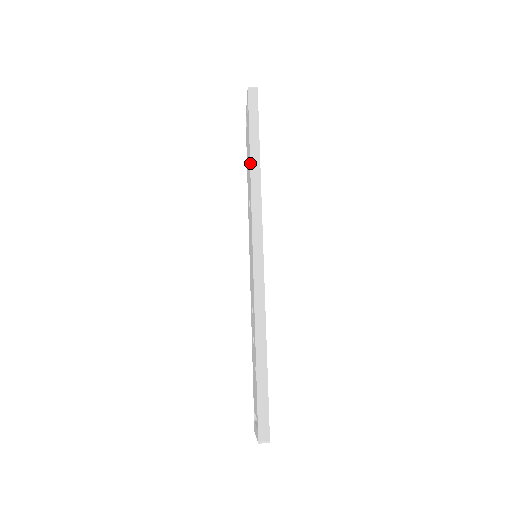
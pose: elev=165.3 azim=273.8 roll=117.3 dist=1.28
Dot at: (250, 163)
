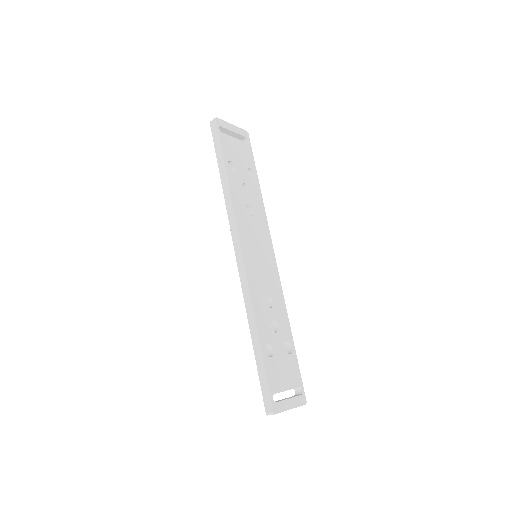
Dot at: (222, 184)
